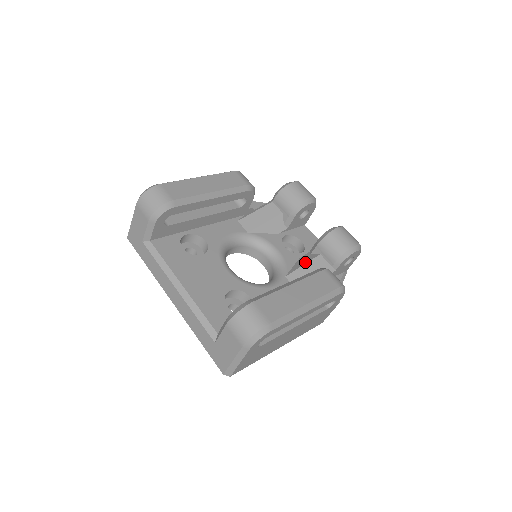
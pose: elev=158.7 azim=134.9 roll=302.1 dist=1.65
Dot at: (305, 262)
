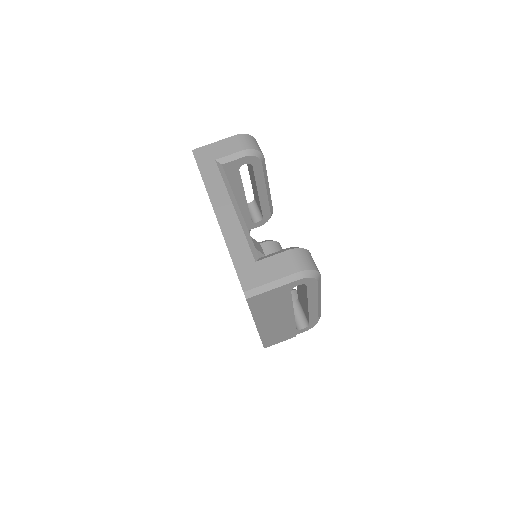
Dot at: occluded
